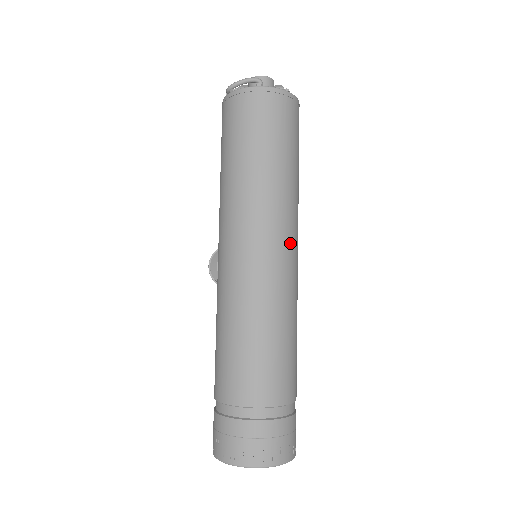
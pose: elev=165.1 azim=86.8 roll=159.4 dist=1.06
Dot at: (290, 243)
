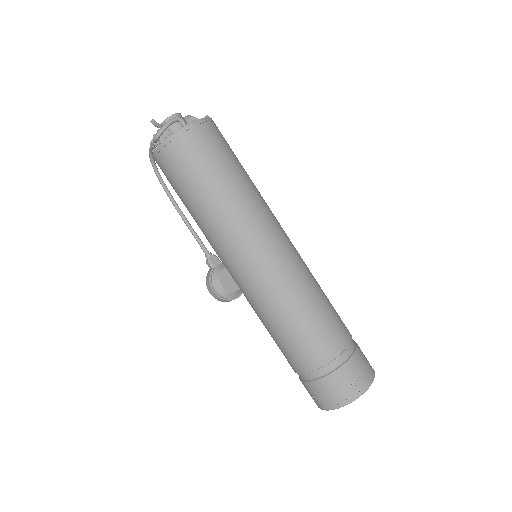
Dot at: (282, 229)
